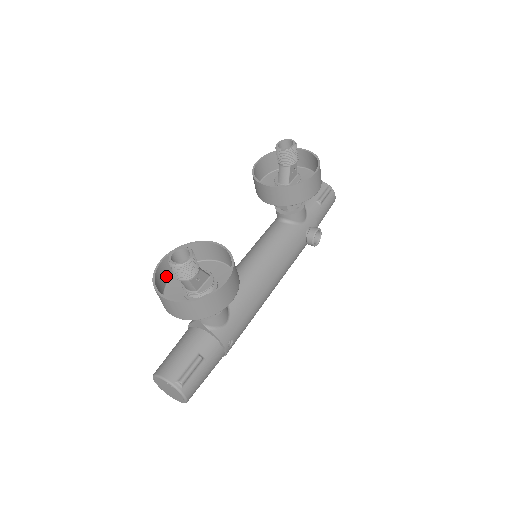
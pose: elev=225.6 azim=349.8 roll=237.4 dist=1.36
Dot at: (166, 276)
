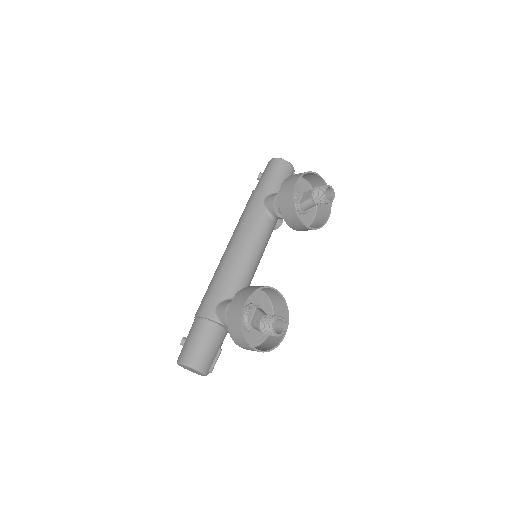
Dot at: (234, 309)
